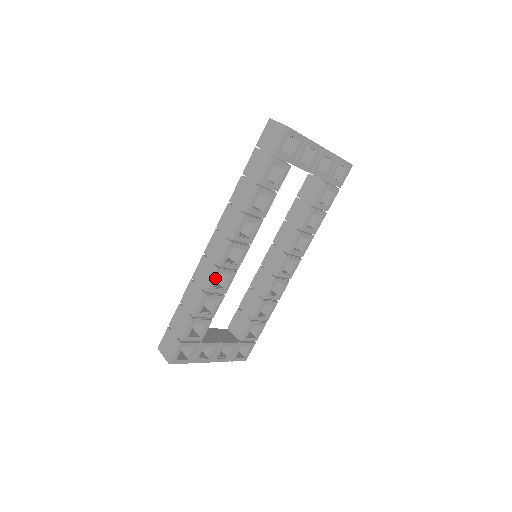
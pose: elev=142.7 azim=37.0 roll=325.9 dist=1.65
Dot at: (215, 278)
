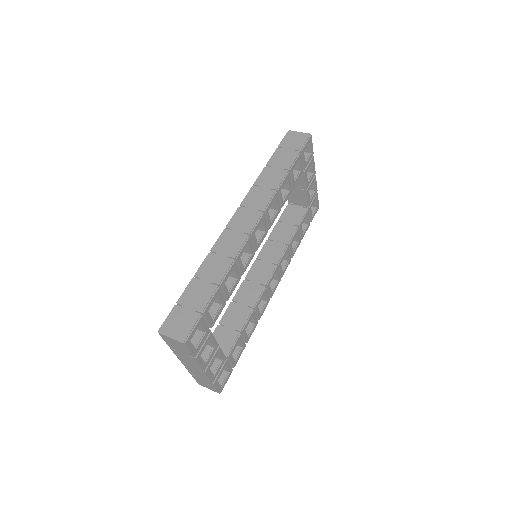
Dot at: (245, 247)
